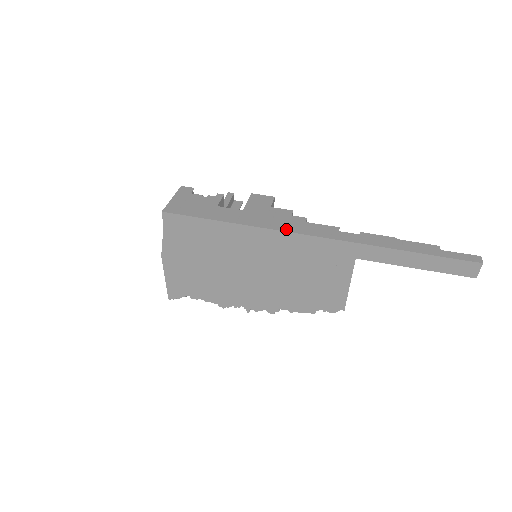
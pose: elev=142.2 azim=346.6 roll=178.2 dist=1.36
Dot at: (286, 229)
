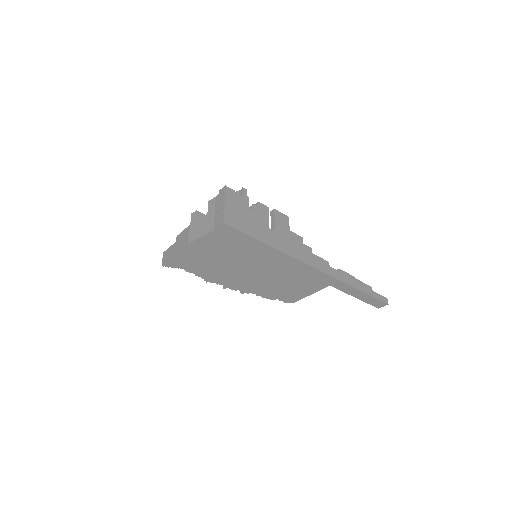
Dot at: (304, 260)
